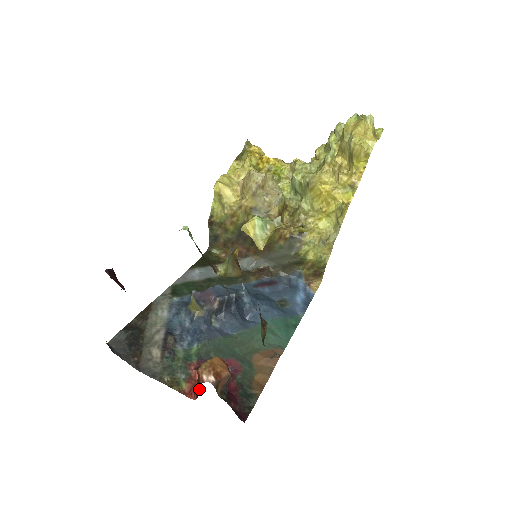
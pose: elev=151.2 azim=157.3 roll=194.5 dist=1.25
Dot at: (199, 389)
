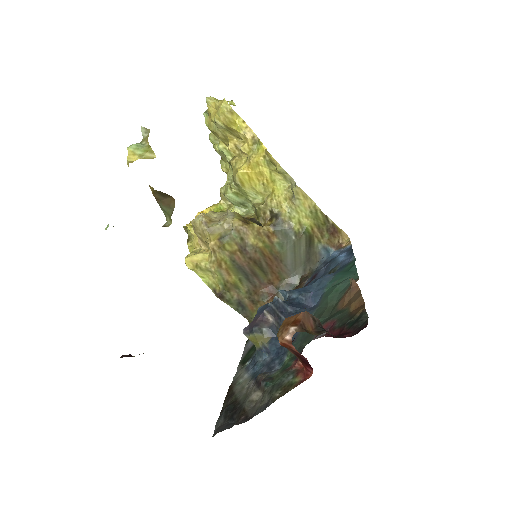
Dot at: (301, 357)
